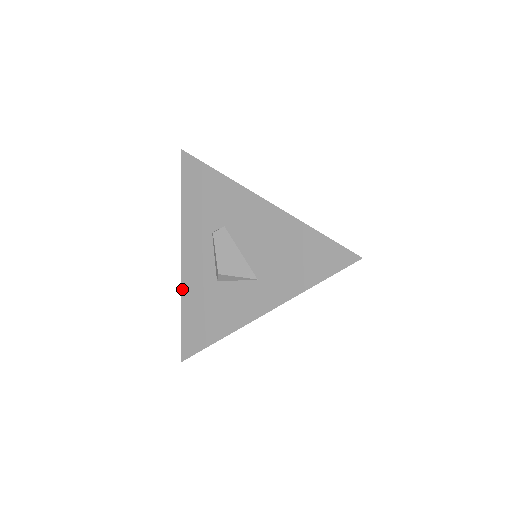
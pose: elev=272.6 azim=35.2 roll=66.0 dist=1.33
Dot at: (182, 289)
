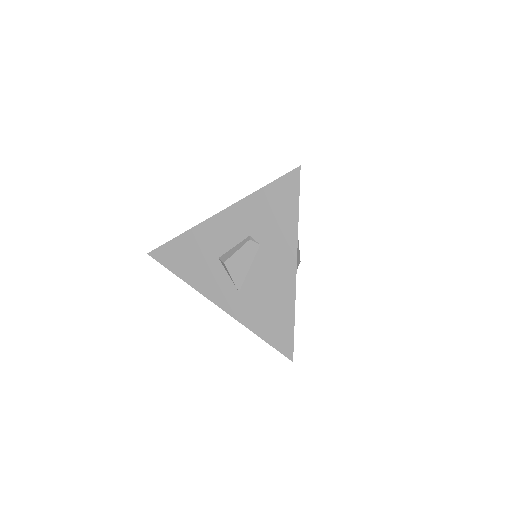
Dot at: (195, 228)
